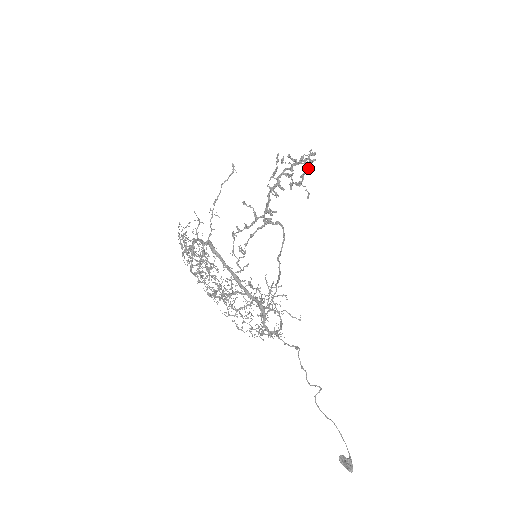
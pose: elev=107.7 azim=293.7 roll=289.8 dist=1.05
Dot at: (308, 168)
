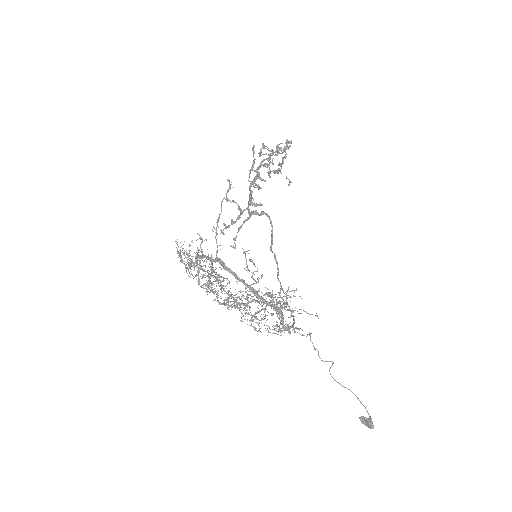
Dot at: (285, 156)
